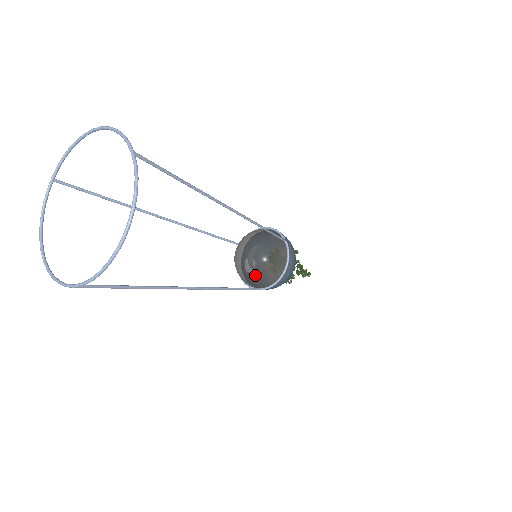
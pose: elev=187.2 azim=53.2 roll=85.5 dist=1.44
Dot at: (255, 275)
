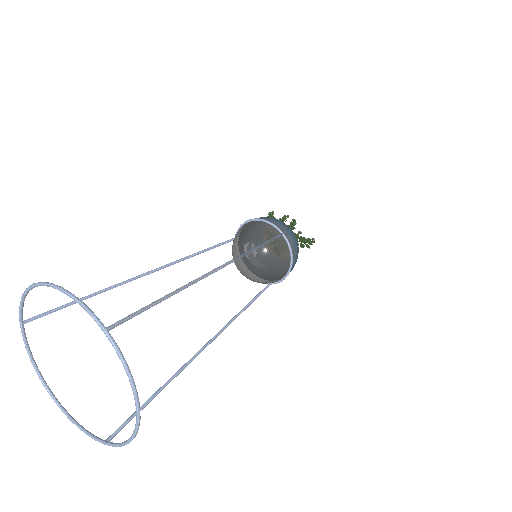
Dot at: (262, 279)
